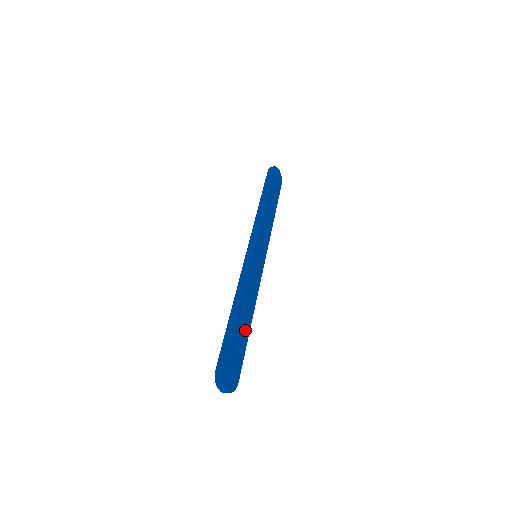
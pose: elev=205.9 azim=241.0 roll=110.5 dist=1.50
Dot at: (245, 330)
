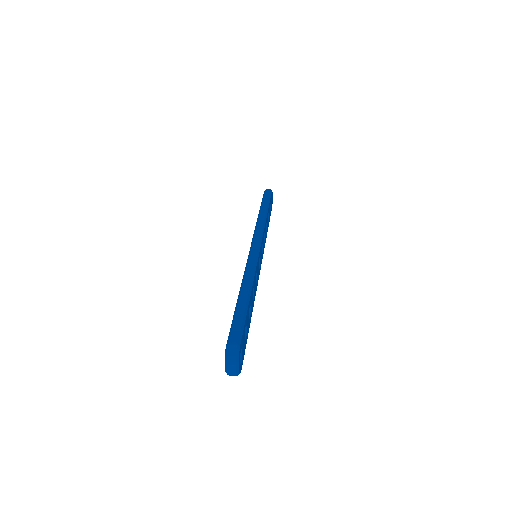
Dot at: (249, 318)
